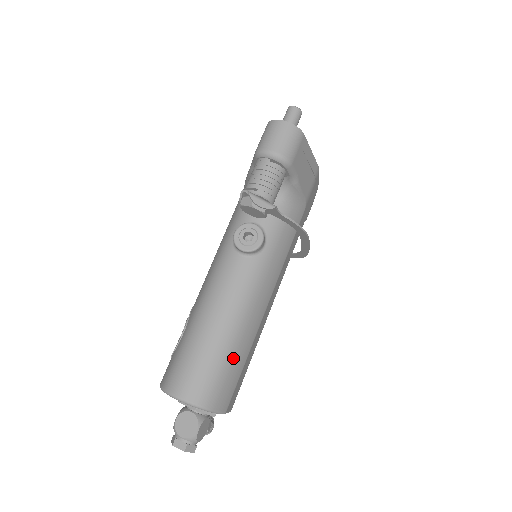
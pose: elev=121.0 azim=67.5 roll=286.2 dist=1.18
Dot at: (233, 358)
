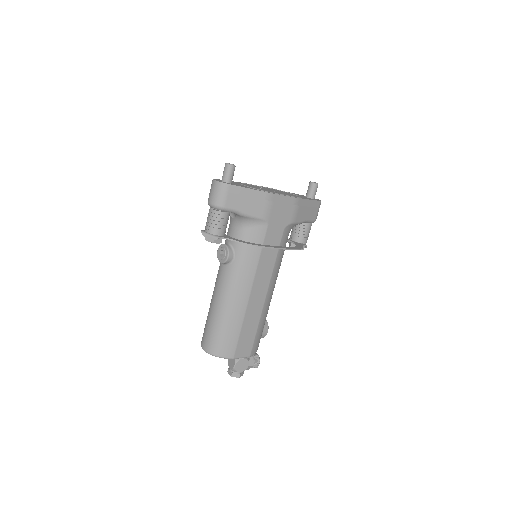
Dot at: (227, 328)
